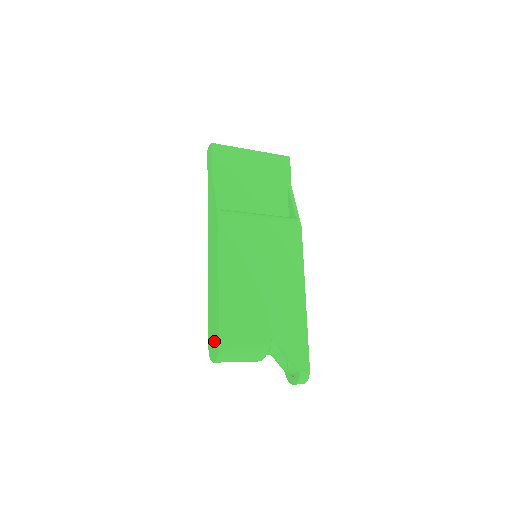
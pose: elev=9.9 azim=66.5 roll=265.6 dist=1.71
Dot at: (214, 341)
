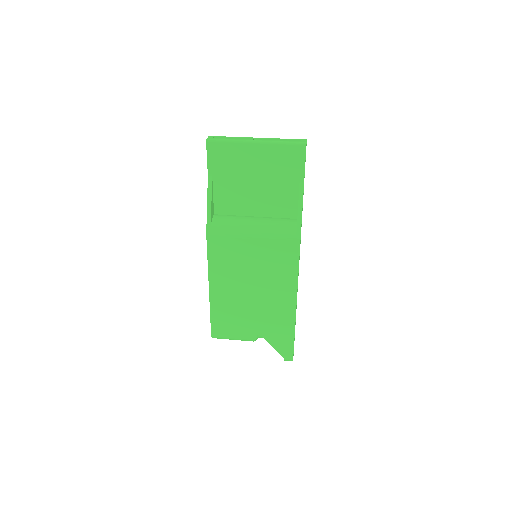
Dot at: occluded
